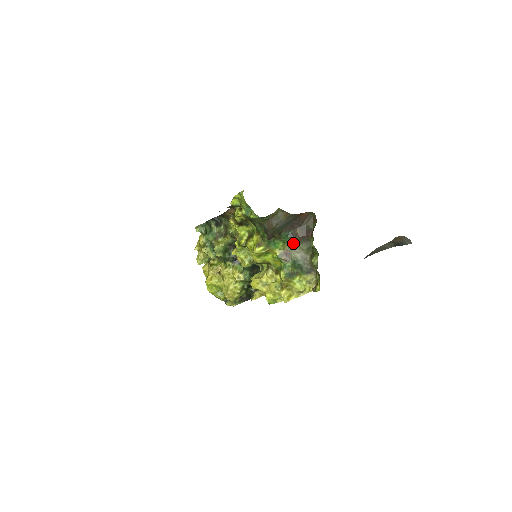
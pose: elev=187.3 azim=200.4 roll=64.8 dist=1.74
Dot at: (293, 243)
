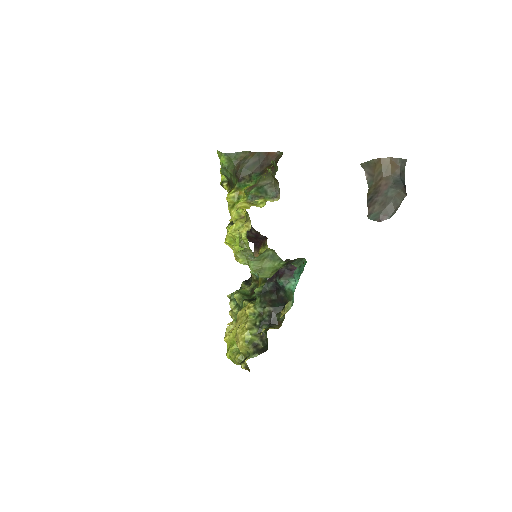
Dot at: (261, 178)
